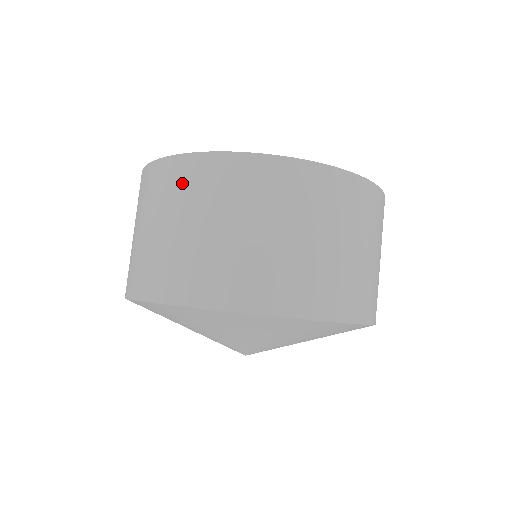
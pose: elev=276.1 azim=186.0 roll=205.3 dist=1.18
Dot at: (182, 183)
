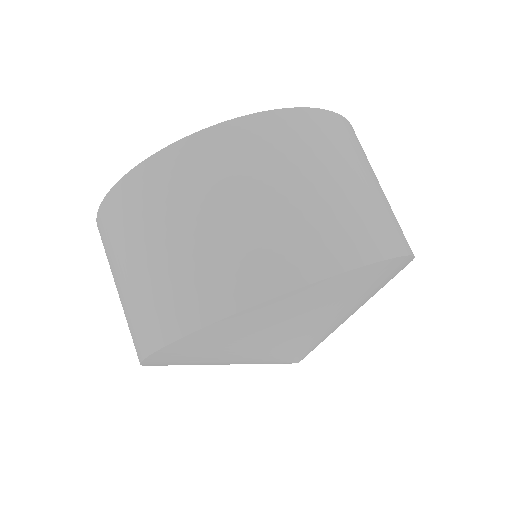
Dot at: occluded
